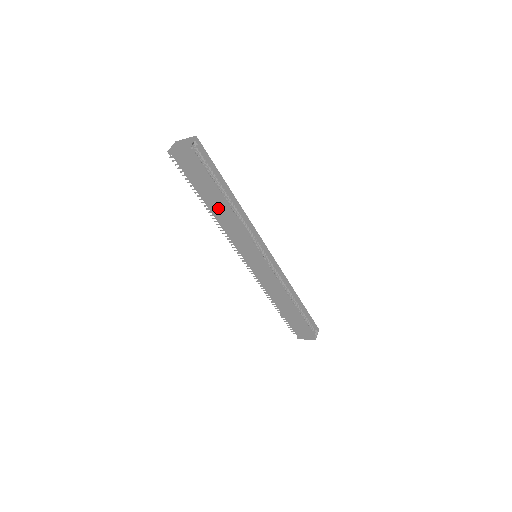
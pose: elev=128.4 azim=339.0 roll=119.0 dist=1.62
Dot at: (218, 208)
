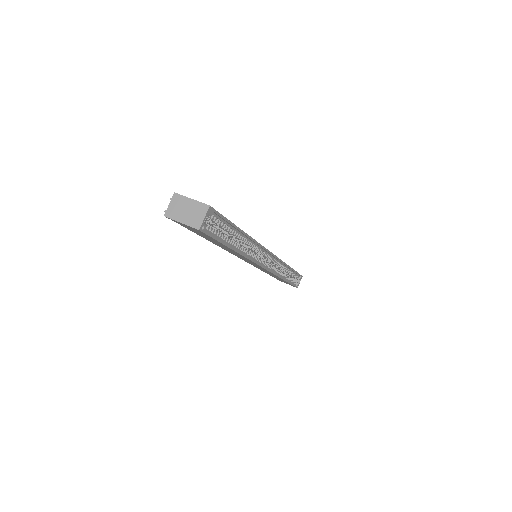
Dot at: (224, 247)
